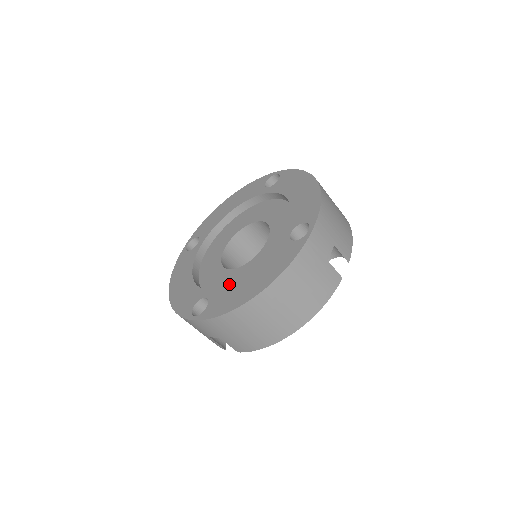
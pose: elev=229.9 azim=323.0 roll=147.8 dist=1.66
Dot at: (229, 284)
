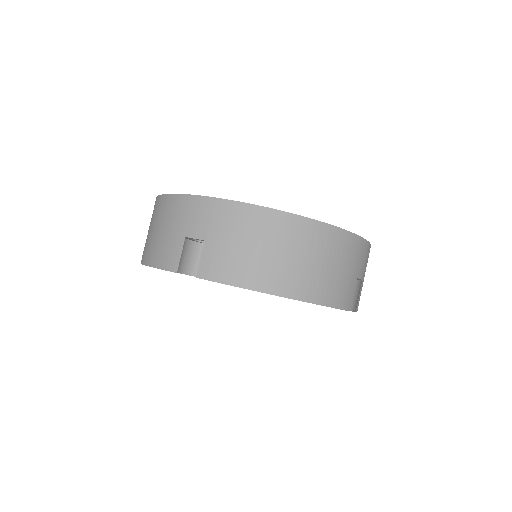
Dot at: occluded
